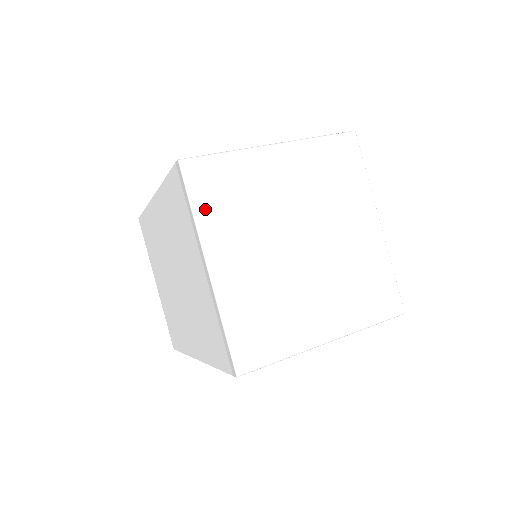
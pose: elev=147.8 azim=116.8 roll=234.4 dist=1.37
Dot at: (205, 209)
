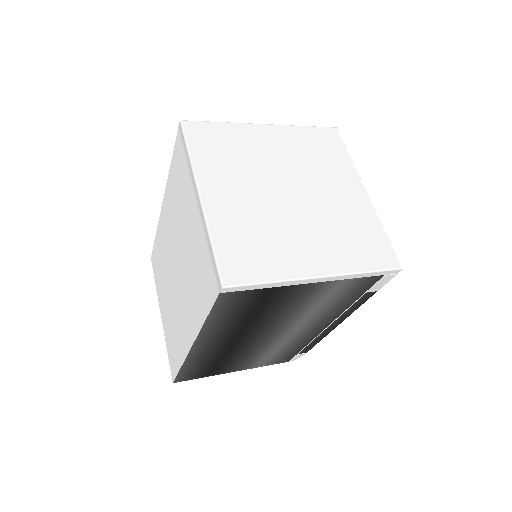
Dot at: (200, 154)
